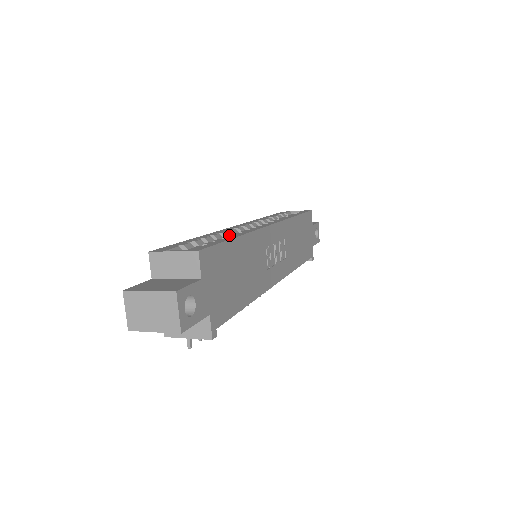
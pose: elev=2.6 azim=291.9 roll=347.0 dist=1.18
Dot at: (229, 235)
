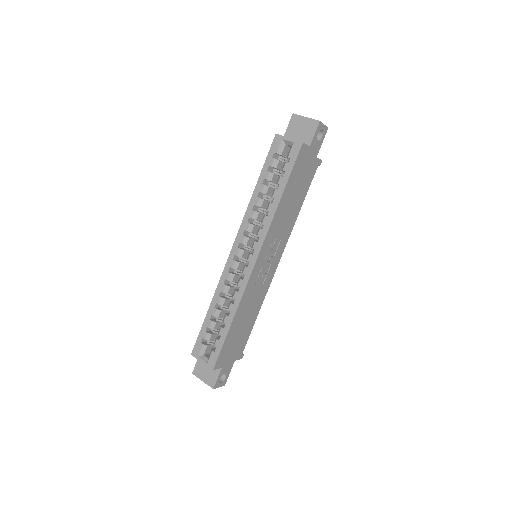
Dot at: (228, 289)
